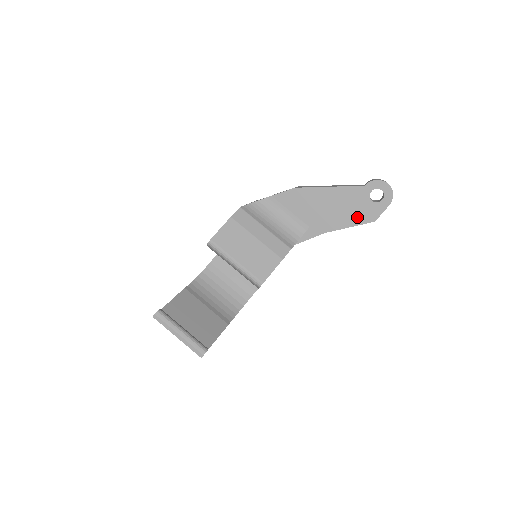
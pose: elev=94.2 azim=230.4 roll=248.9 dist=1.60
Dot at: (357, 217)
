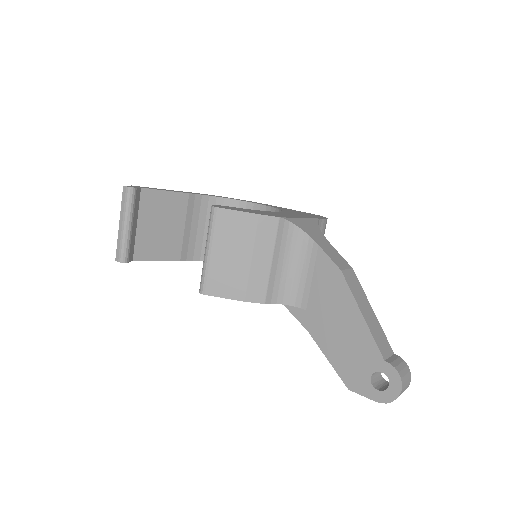
Dot at: (344, 365)
